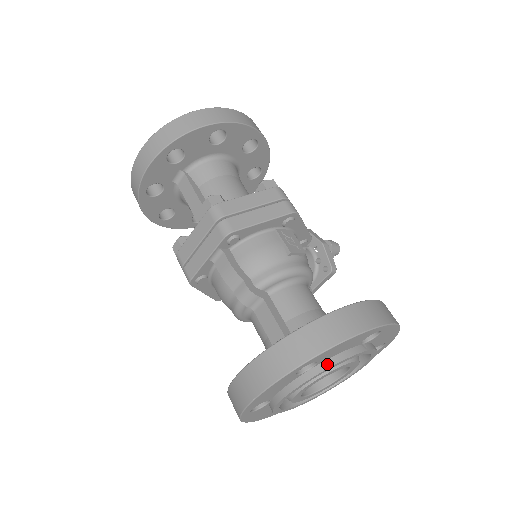
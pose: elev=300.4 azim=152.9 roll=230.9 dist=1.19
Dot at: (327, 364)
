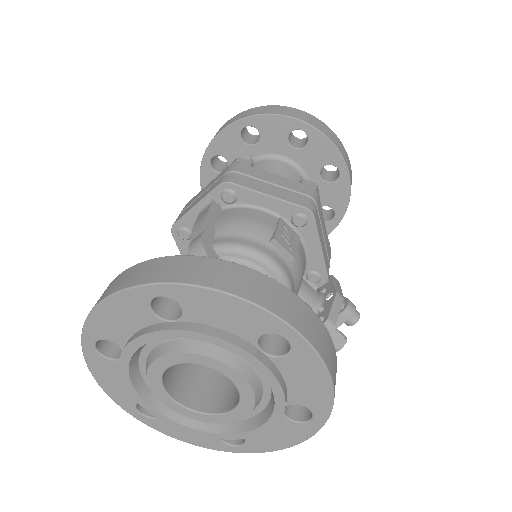
Dot at: (194, 327)
